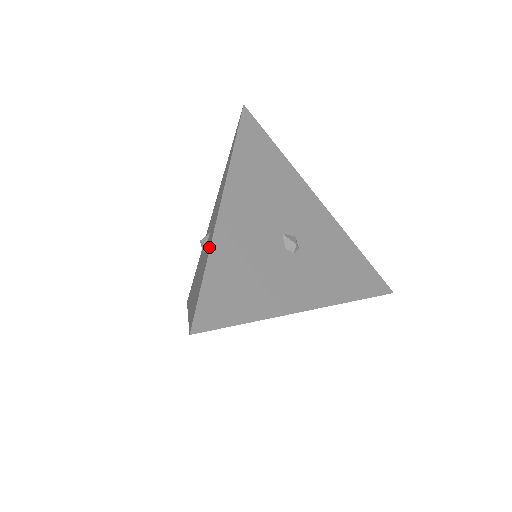
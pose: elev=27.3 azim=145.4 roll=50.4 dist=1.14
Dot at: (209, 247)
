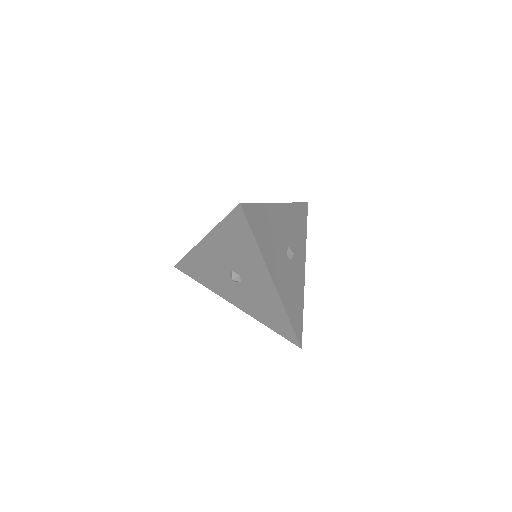
Dot at: (280, 308)
